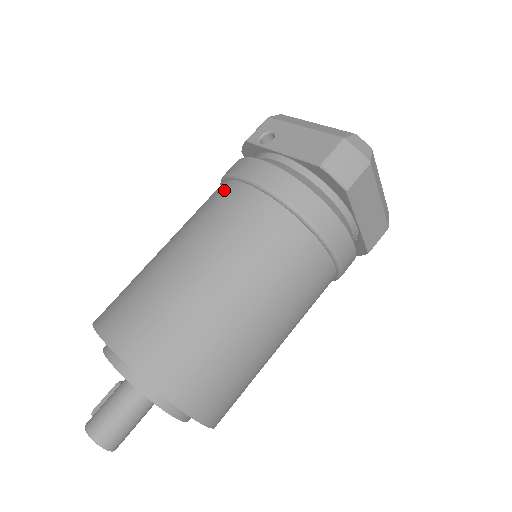
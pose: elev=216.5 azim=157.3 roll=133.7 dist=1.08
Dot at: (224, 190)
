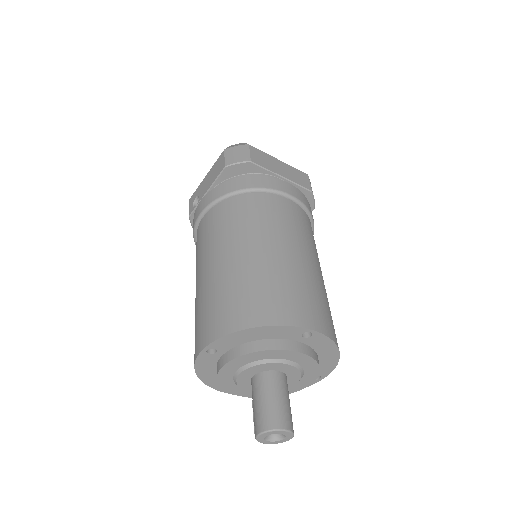
Dot at: (197, 236)
